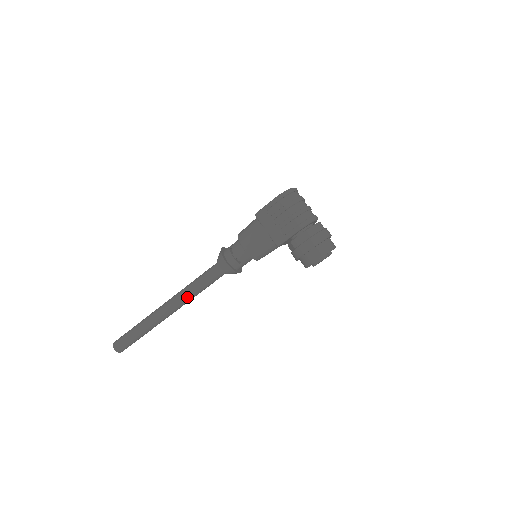
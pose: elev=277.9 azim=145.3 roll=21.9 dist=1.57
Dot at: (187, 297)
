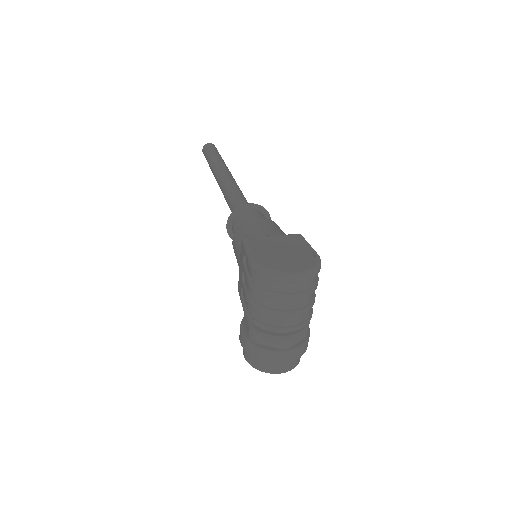
Dot at: occluded
